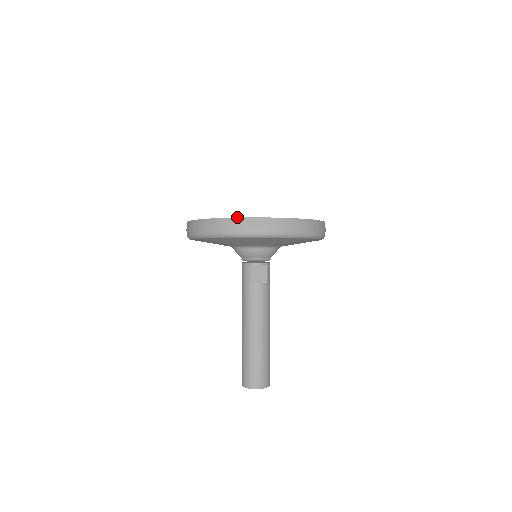
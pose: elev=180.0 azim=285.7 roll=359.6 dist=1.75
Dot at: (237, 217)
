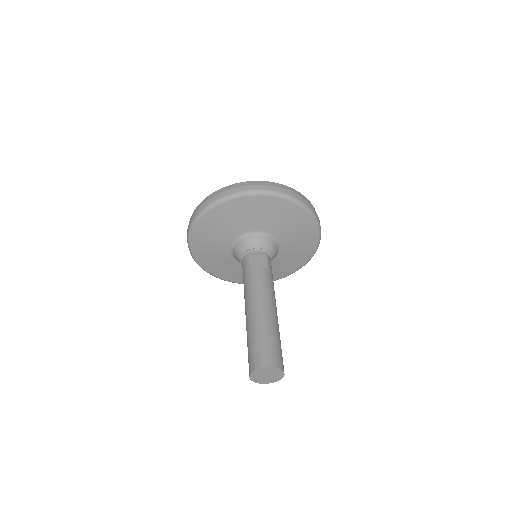
Dot at: (224, 187)
